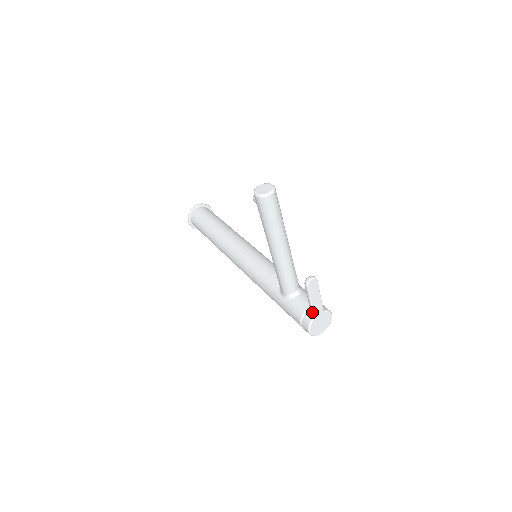
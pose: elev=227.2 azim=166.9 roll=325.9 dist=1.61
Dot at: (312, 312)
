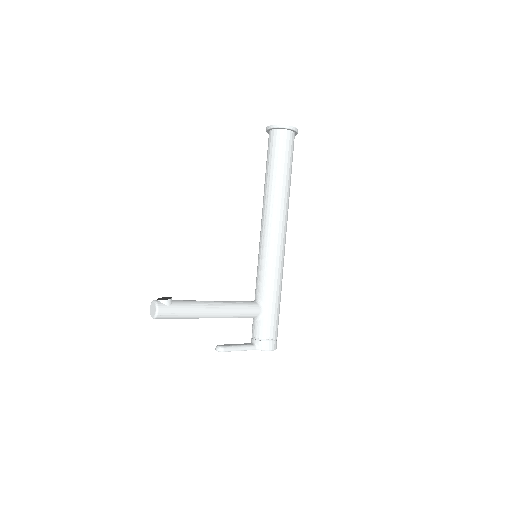
Dot at: occluded
